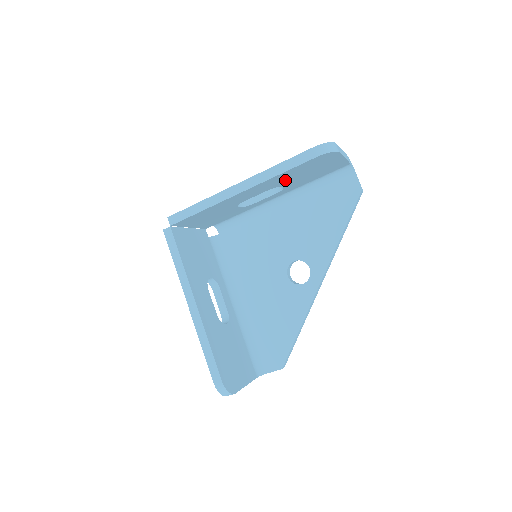
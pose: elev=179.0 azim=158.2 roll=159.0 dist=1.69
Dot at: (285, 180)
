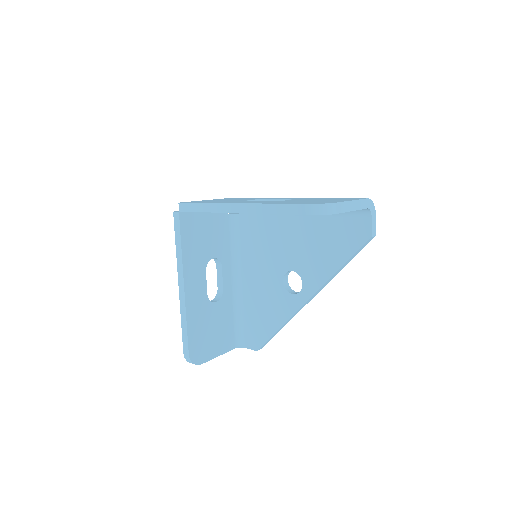
Dot at: occluded
